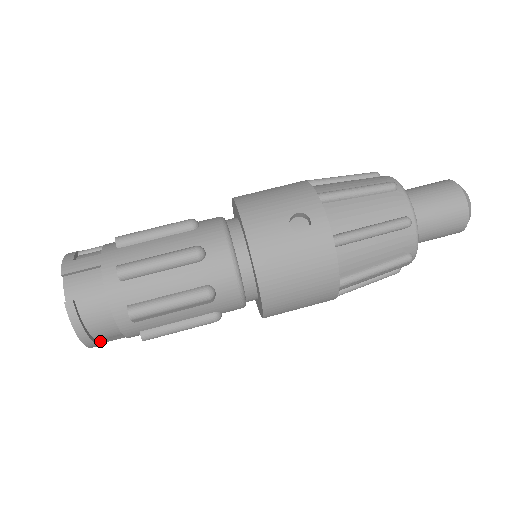
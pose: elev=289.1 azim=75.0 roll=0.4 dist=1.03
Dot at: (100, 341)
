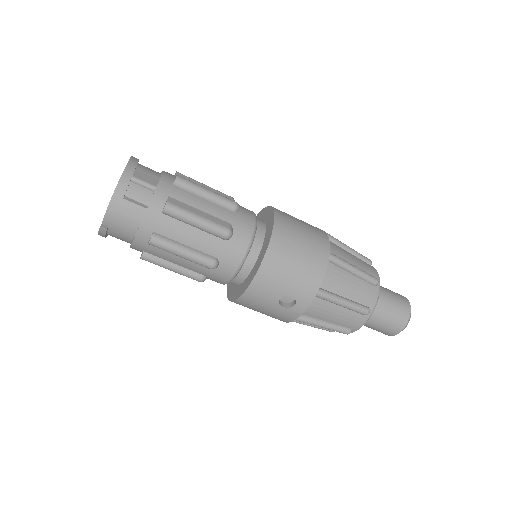
Dot at: occluded
